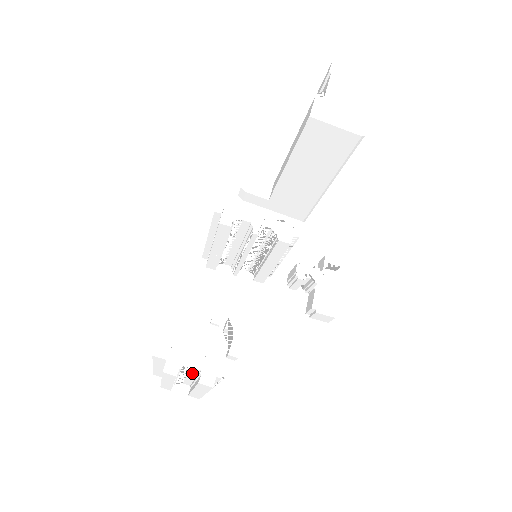
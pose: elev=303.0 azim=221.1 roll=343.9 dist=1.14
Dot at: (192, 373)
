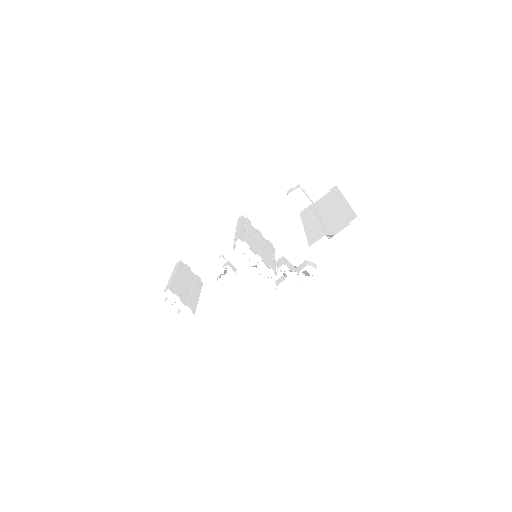
Dot at: occluded
